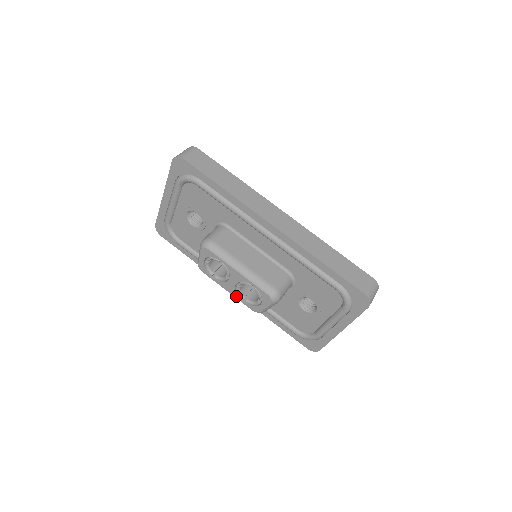
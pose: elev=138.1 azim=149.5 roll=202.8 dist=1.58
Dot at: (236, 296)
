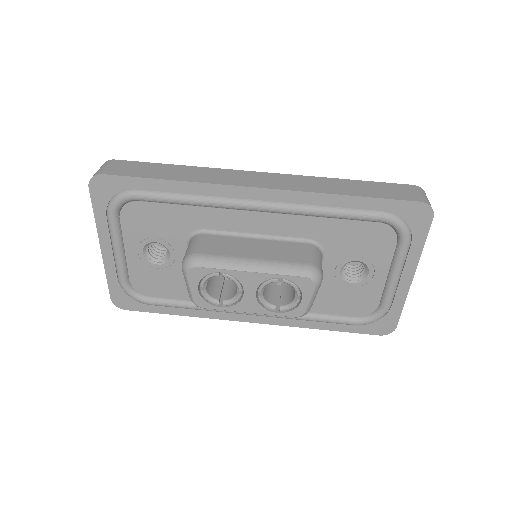
Dot at: (264, 311)
